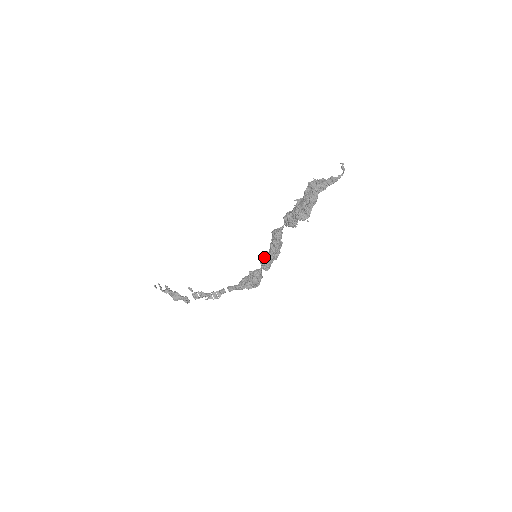
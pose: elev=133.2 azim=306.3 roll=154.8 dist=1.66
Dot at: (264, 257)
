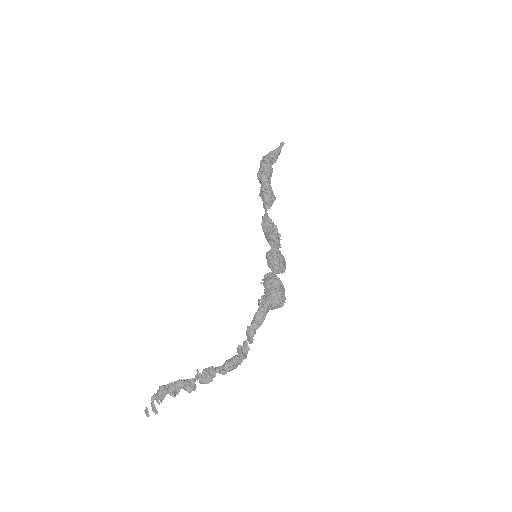
Dot at: occluded
